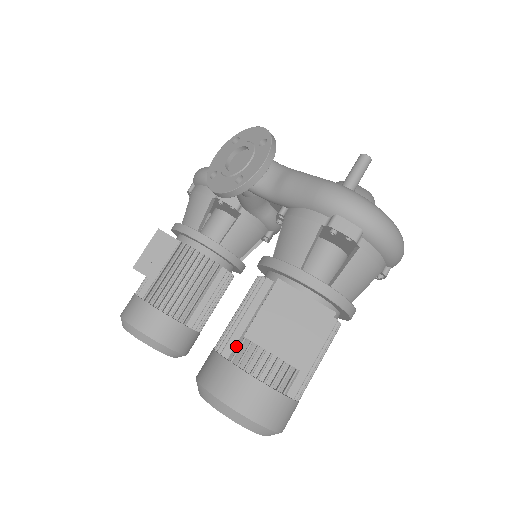
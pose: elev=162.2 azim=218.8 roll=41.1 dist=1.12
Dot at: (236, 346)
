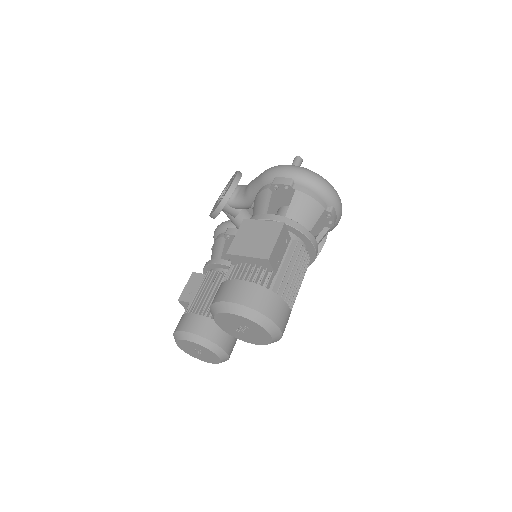
Dot at: occluded
